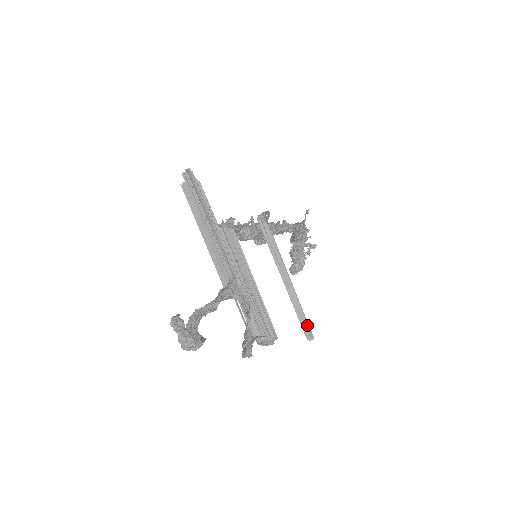
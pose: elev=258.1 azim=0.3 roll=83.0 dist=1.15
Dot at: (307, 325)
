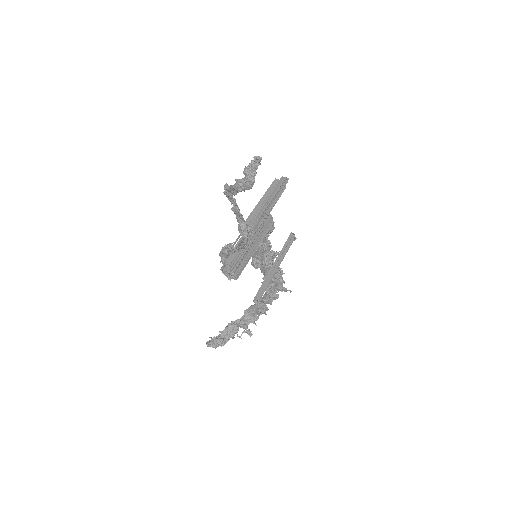
Dot at: (262, 295)
